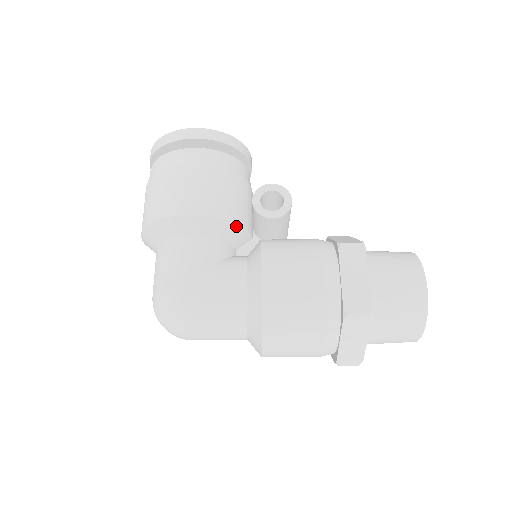
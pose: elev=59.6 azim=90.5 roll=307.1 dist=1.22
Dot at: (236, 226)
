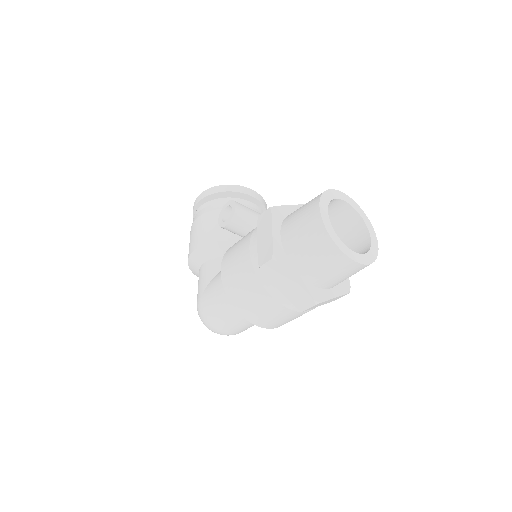
Dot at: (225, 242)
